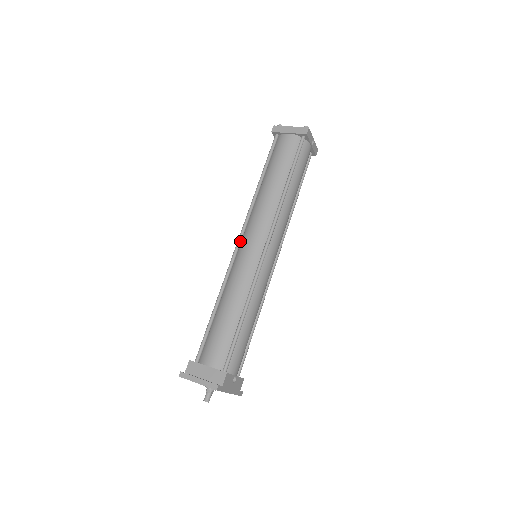
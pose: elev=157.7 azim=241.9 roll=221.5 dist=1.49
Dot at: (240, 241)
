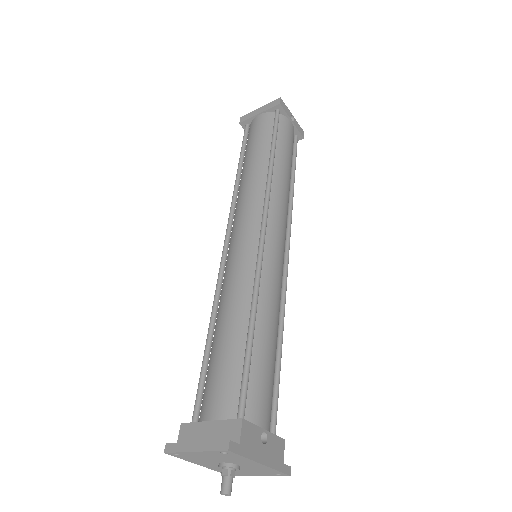
Dot at: (227, 240)
